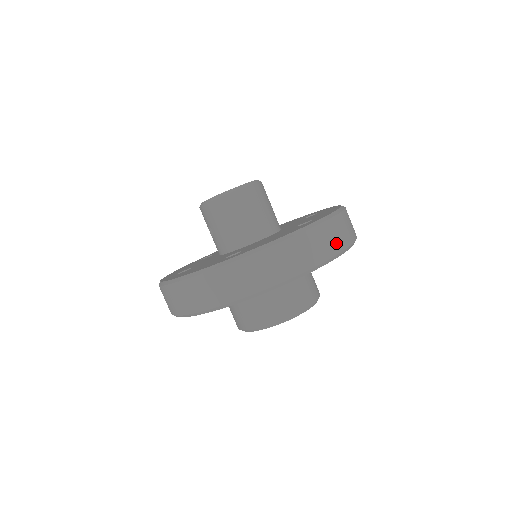
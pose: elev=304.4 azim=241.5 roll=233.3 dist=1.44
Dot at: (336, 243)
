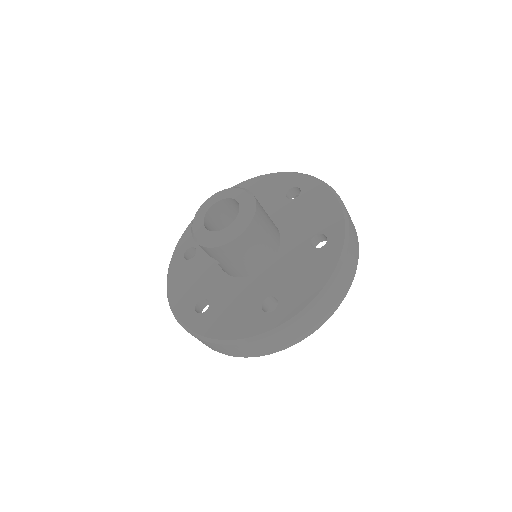
Dot at: (355, 259)
